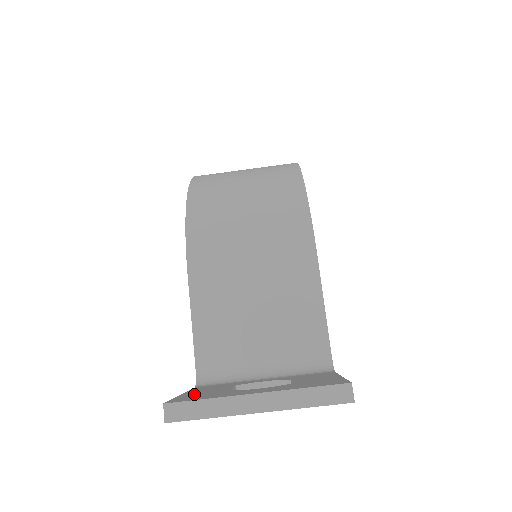
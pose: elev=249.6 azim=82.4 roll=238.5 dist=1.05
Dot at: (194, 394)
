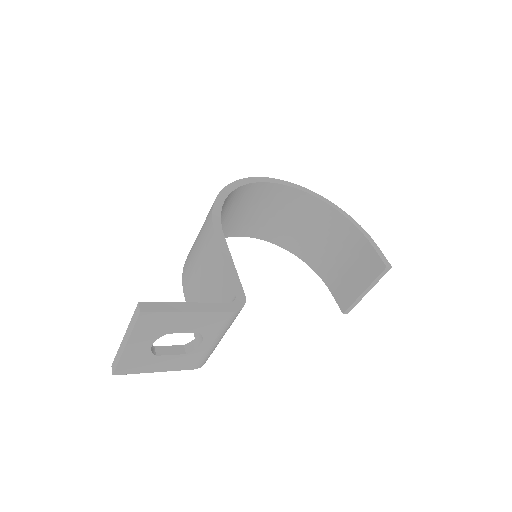
Dot at: occluded
